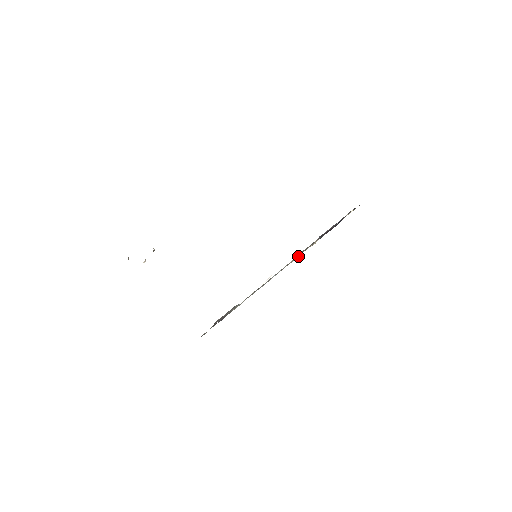
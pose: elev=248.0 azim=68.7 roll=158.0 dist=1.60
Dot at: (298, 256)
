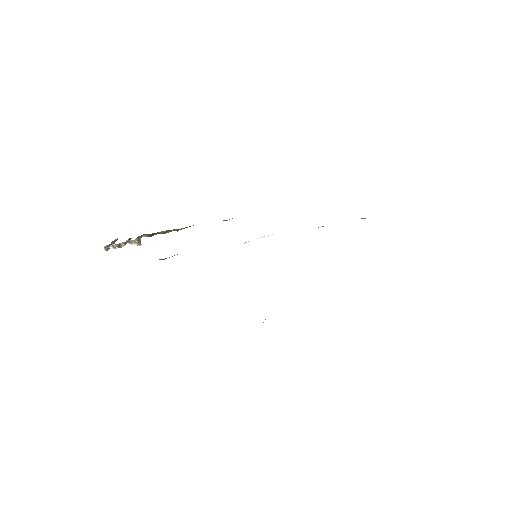
Dot at: occluded
